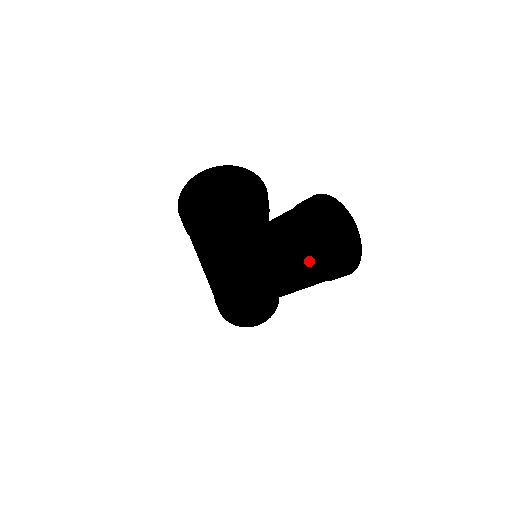
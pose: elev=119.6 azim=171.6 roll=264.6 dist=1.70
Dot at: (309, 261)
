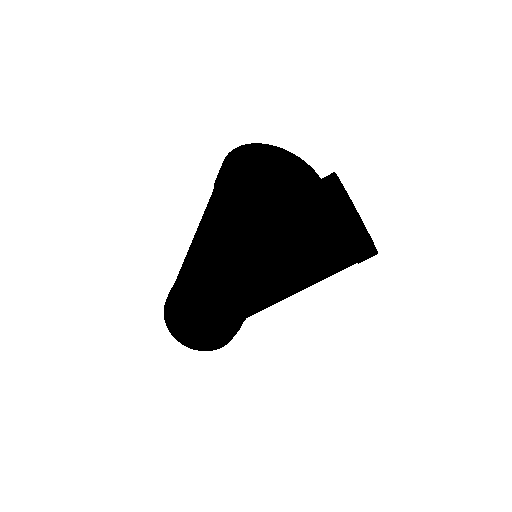
Dot at: (361, 244)
